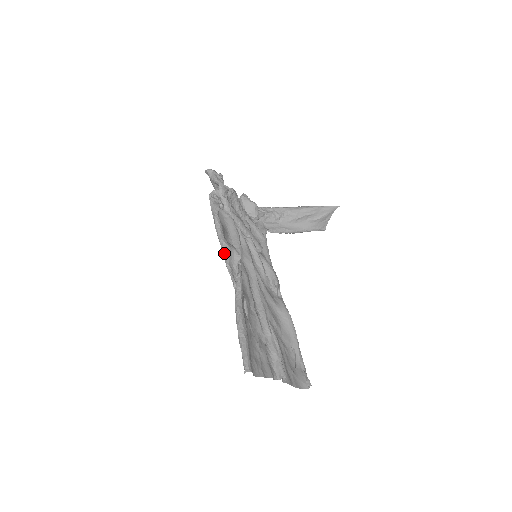
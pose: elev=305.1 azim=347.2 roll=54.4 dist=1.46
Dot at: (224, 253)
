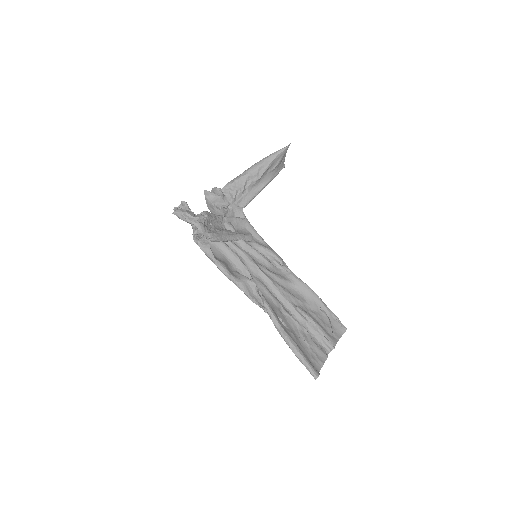
Dot at: occluded
